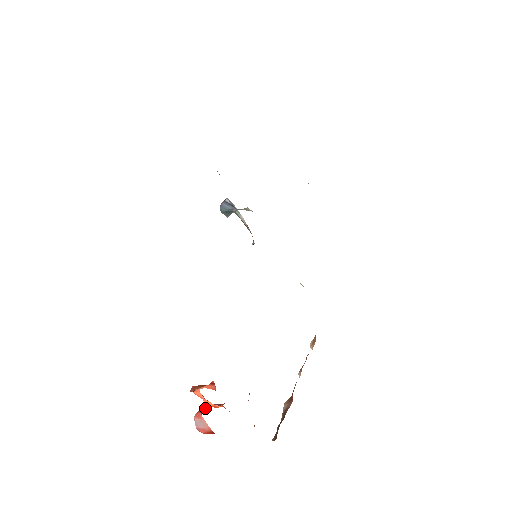
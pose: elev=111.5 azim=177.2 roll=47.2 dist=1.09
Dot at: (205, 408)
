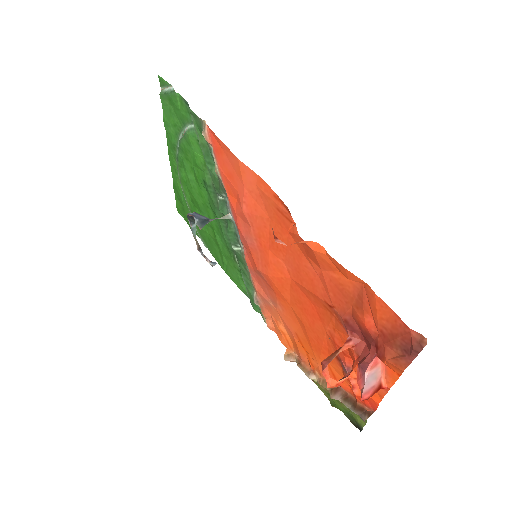
Dot at: (364, 362)
